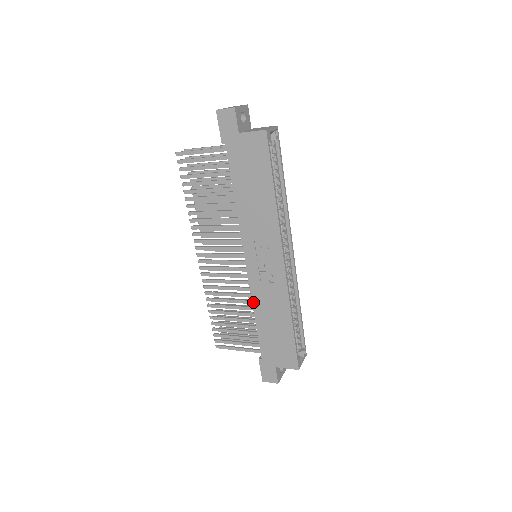
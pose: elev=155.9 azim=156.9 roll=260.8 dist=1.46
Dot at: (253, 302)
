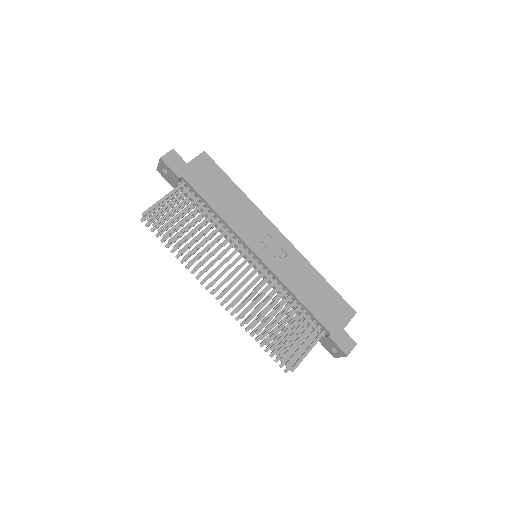
Dot at: (287, 286)
